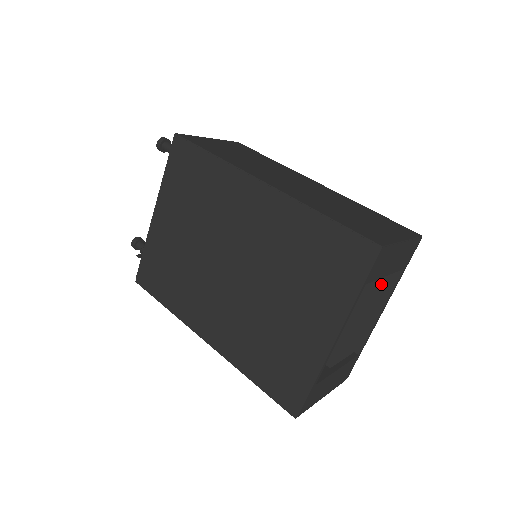
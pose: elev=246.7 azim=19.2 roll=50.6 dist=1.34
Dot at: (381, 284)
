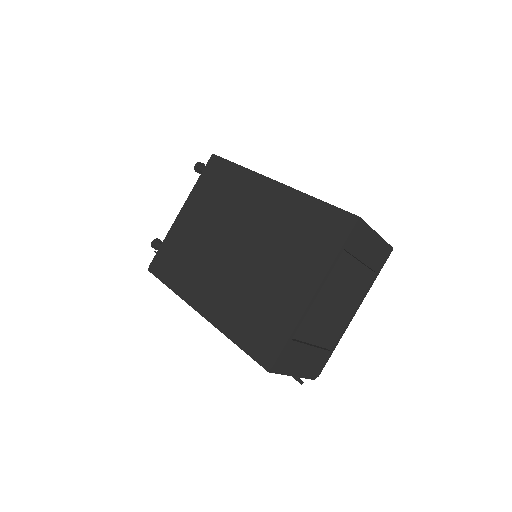
Dot at: (357, 287)
